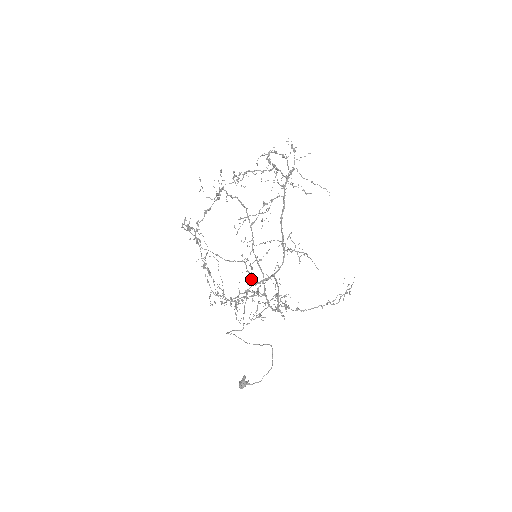
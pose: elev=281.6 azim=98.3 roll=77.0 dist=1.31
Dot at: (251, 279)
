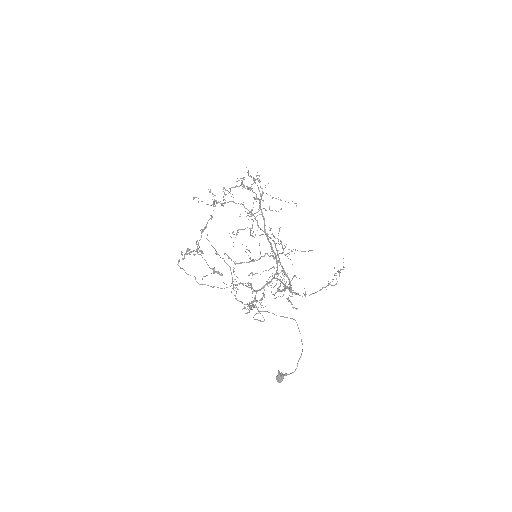
Dot at: occluded
